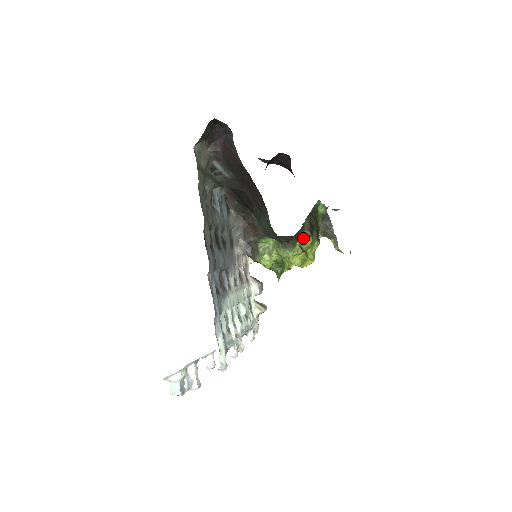
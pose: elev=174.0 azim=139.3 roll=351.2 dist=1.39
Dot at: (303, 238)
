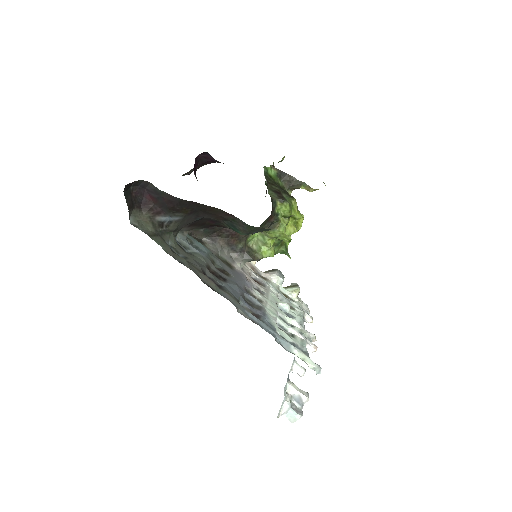
Dot at: (280, 208)
